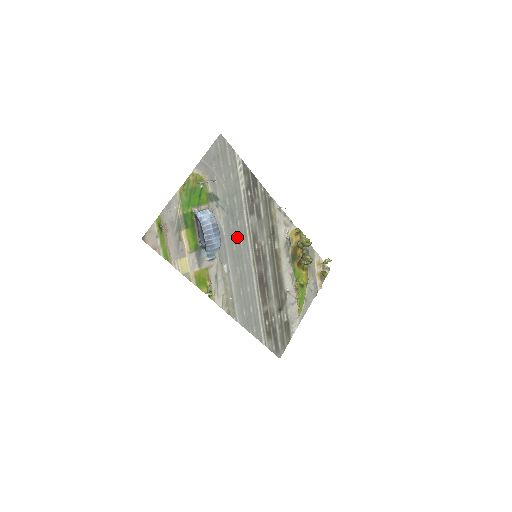
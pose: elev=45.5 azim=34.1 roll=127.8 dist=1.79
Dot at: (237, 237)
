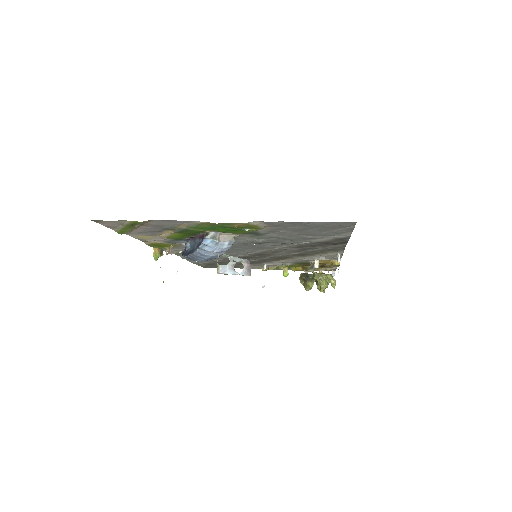
Dot at: (250, 247)
